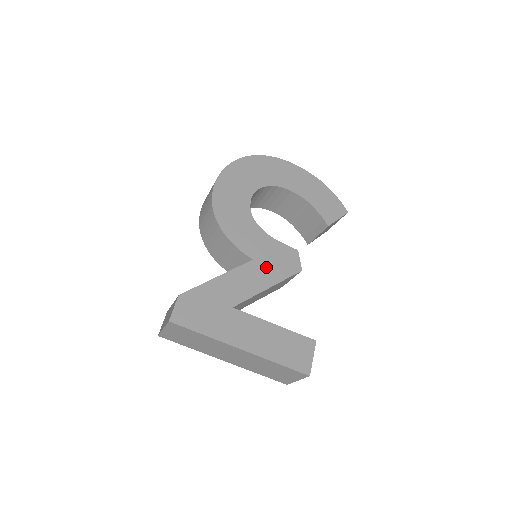
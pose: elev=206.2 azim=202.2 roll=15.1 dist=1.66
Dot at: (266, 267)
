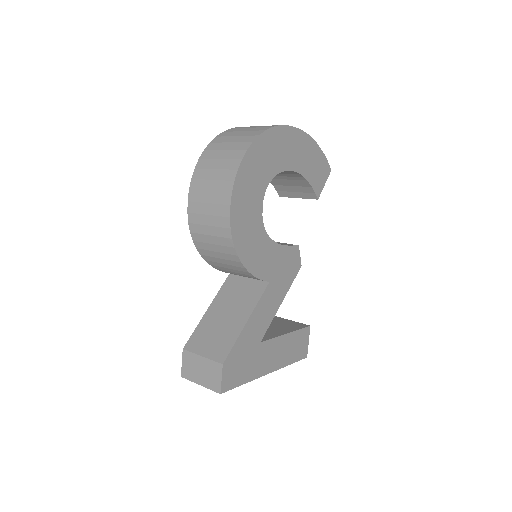
Dot at: (279, 283)
